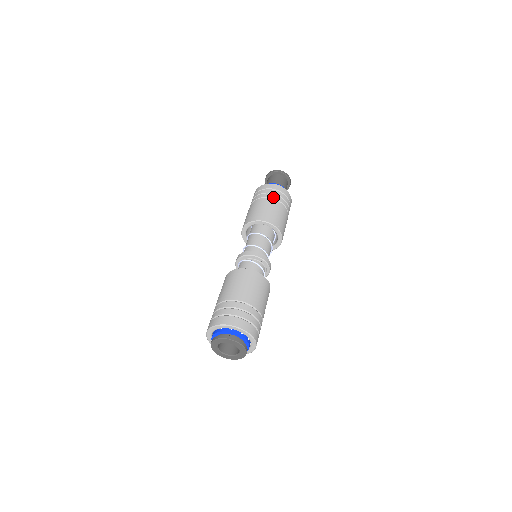
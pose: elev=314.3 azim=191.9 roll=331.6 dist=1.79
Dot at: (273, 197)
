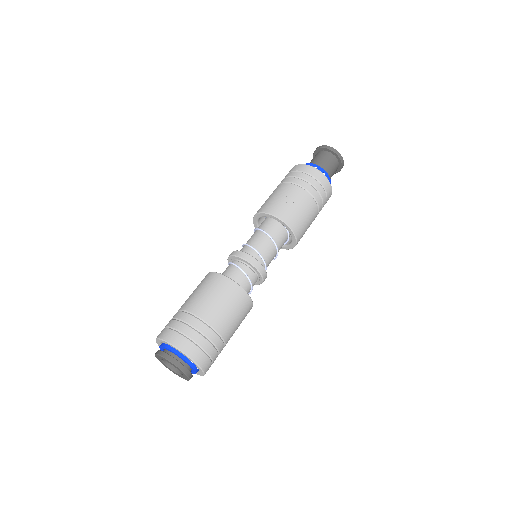
Dot at: (285, 181)
